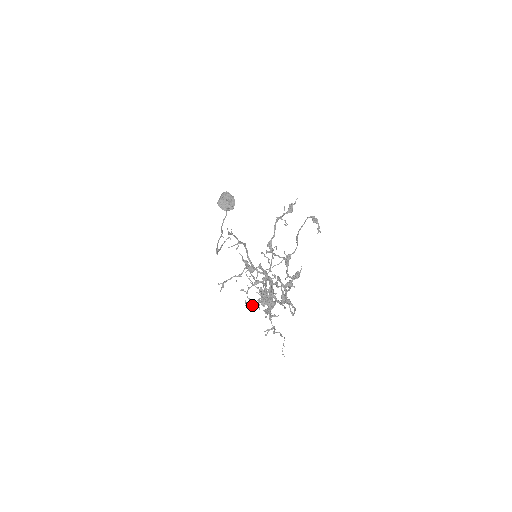
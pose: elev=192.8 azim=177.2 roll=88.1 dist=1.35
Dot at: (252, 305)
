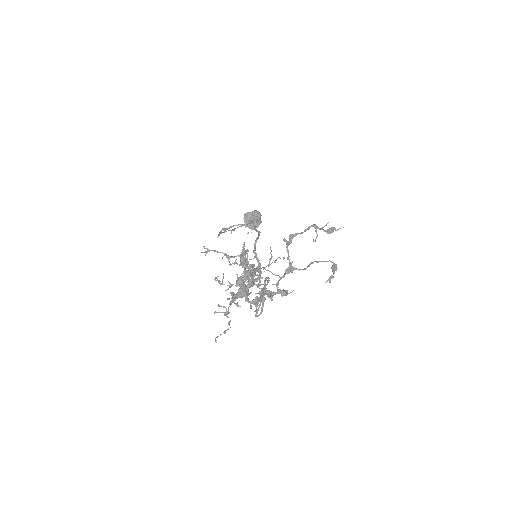
Dot at: (221, 283)
